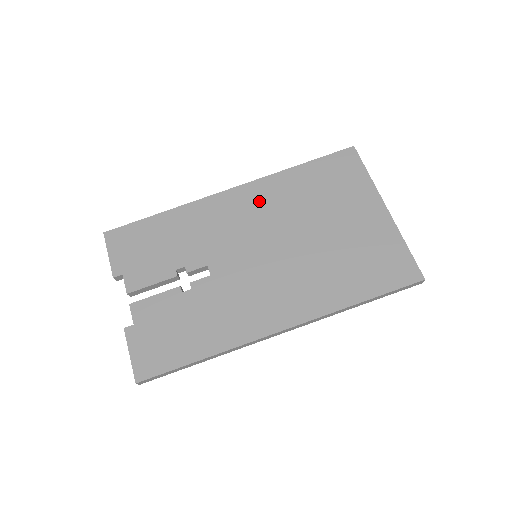
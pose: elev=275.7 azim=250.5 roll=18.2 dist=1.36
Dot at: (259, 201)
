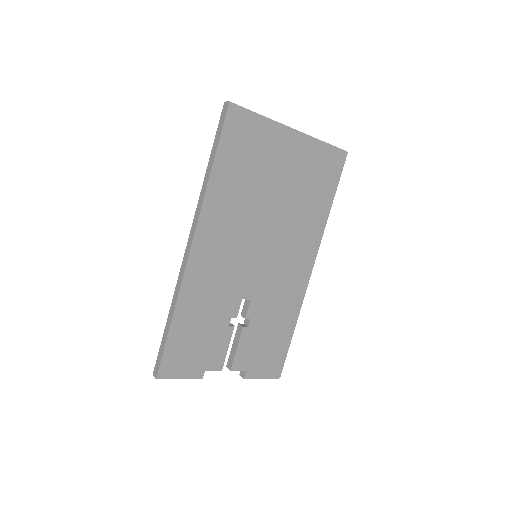
Dot at: (220, 227)
